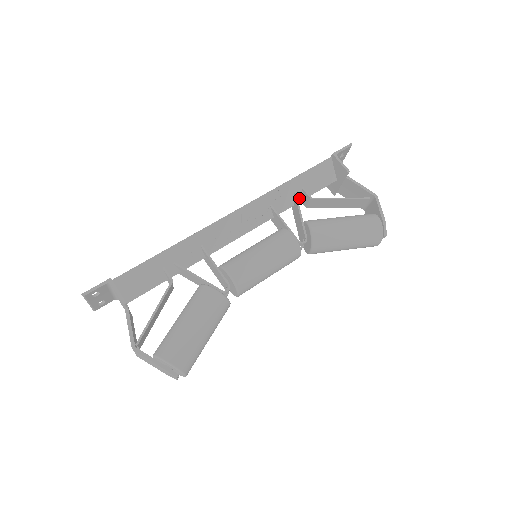
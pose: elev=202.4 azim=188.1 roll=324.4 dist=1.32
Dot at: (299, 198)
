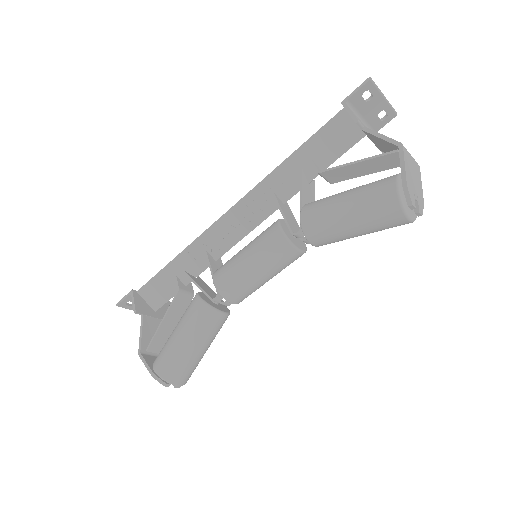
Dot at: (311, 174)
